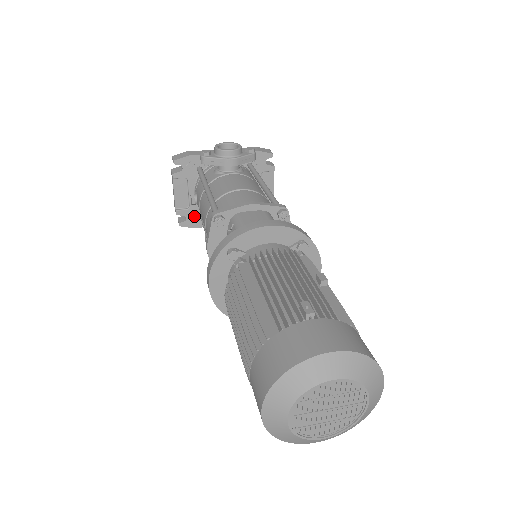
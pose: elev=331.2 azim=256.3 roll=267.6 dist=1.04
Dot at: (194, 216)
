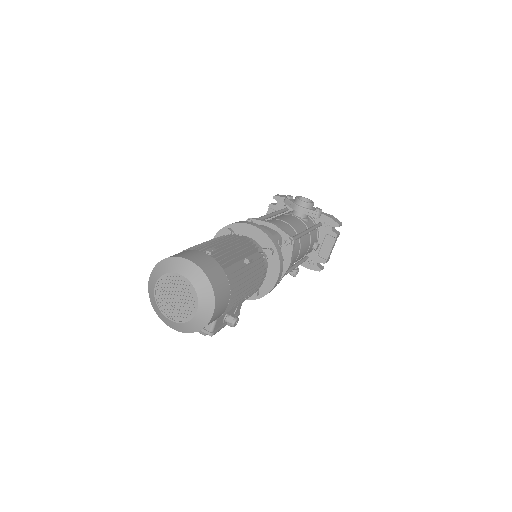
Dot at: occluded
